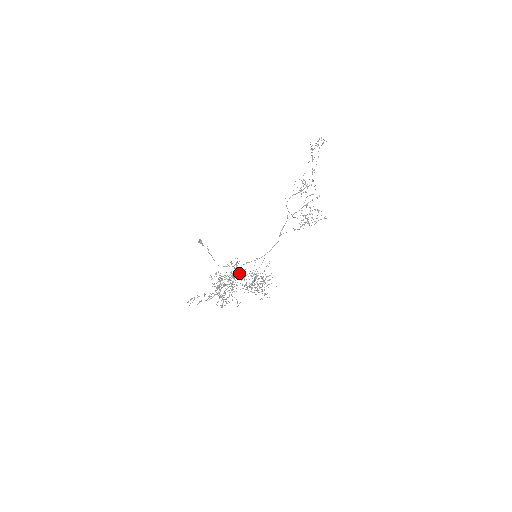
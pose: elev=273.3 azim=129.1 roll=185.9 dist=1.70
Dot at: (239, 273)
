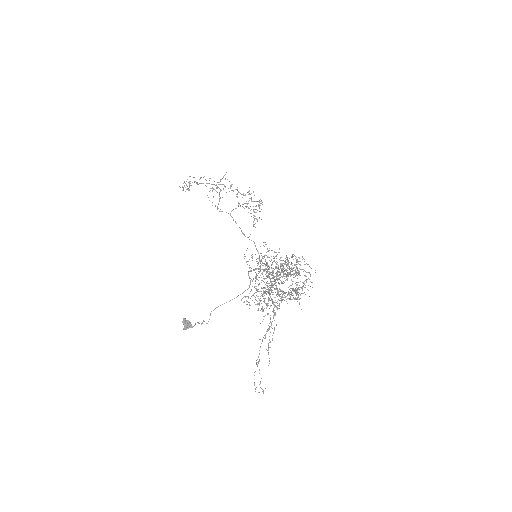
Dot at: occluded
